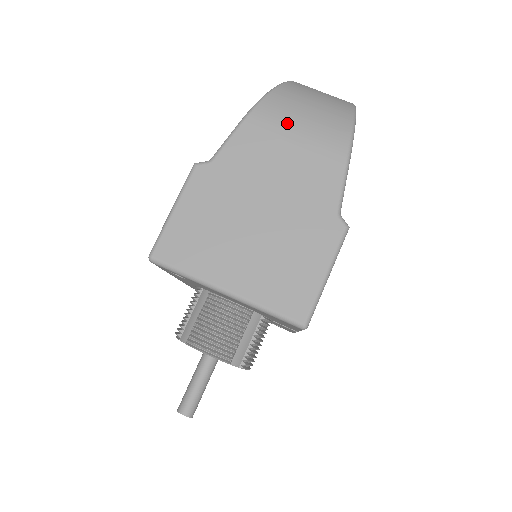
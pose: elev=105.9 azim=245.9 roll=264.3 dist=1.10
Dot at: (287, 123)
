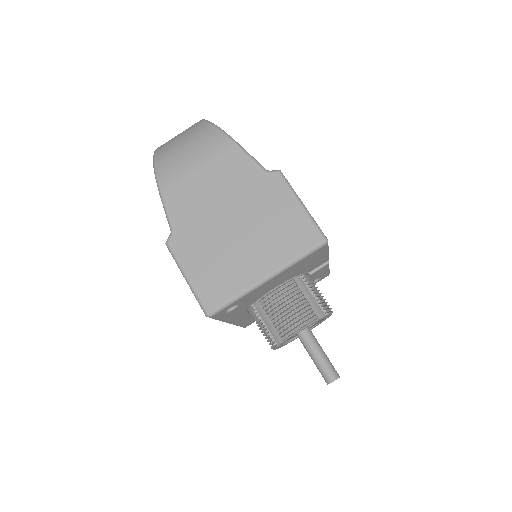
Dot at: (183, 166)
